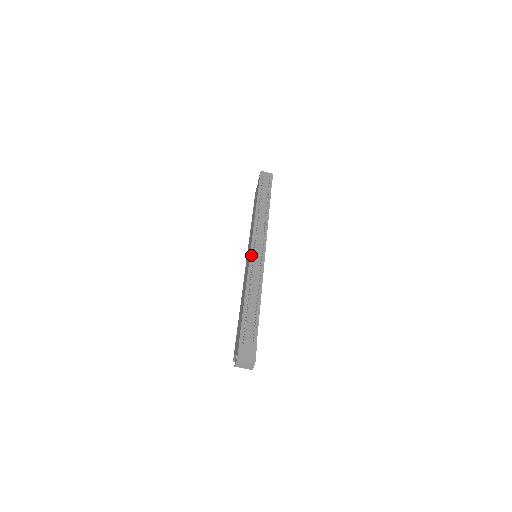
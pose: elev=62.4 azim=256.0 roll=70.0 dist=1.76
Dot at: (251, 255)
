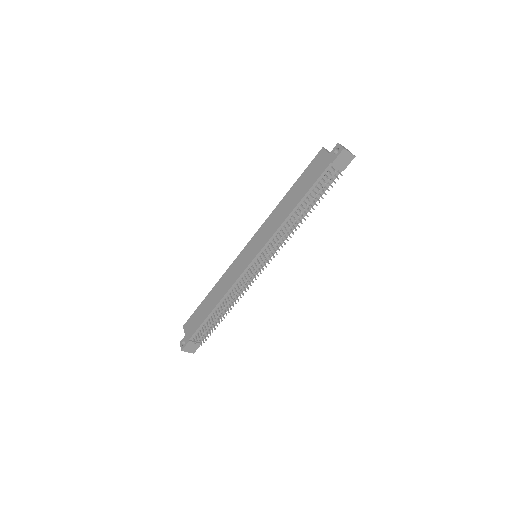
Dot at: (248, 268)
